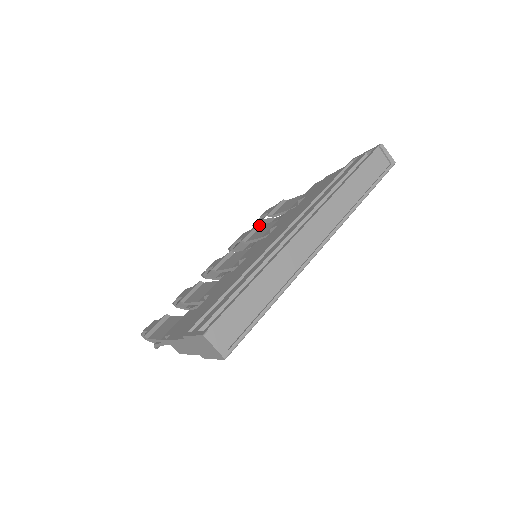
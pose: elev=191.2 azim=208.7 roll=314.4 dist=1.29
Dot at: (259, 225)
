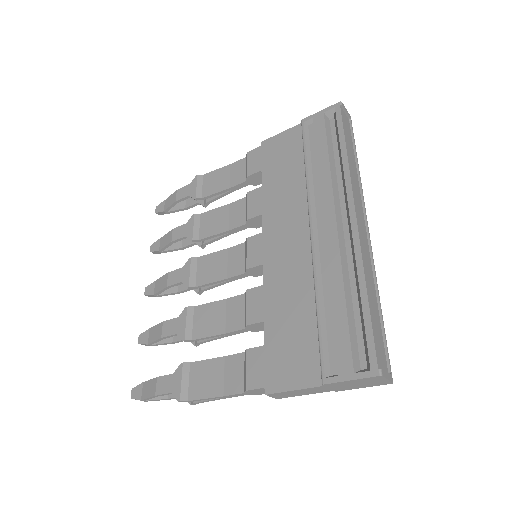
Dot at: (197, 215)
